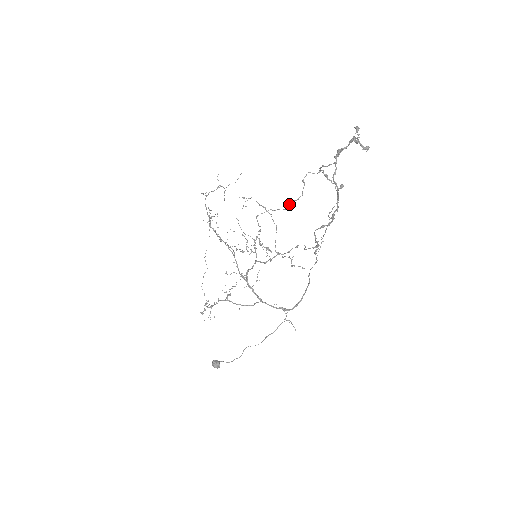
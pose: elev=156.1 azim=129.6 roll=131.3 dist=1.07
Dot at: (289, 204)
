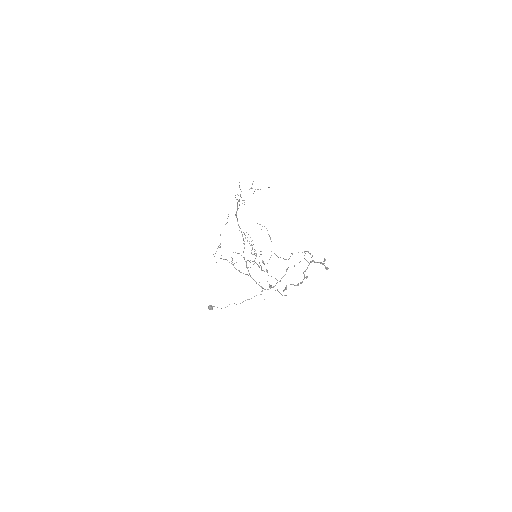
Dot at: occluded
